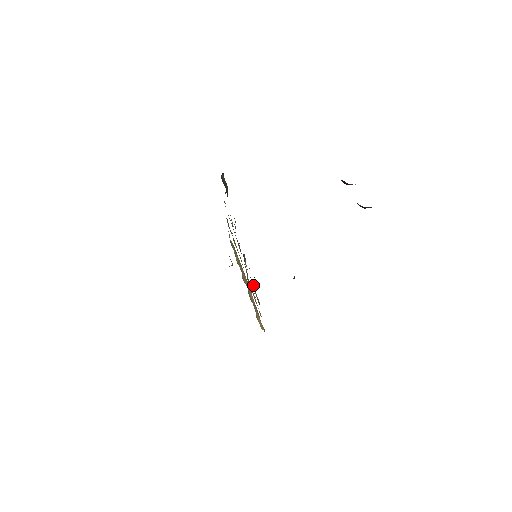
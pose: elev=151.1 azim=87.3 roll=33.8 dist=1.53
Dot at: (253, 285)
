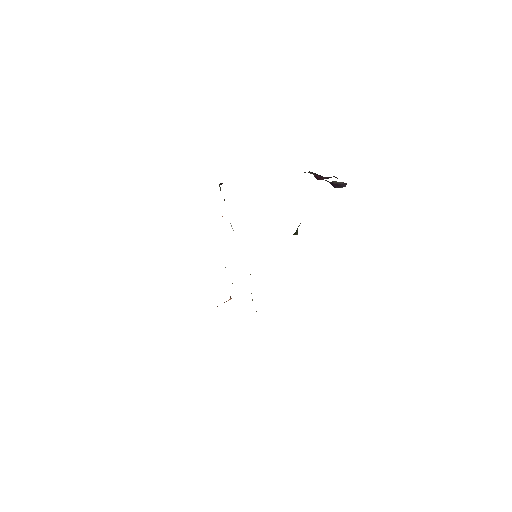
Dot at: occluded
